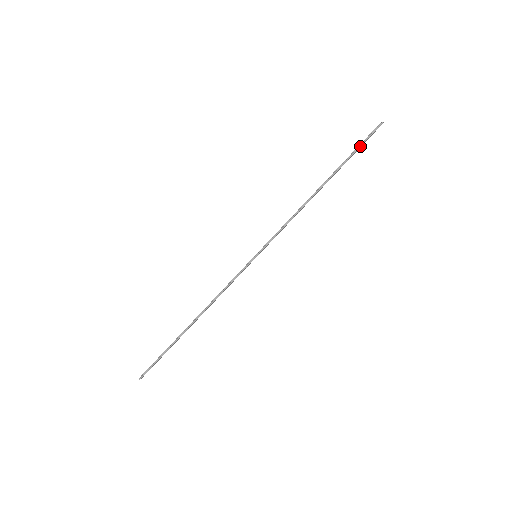
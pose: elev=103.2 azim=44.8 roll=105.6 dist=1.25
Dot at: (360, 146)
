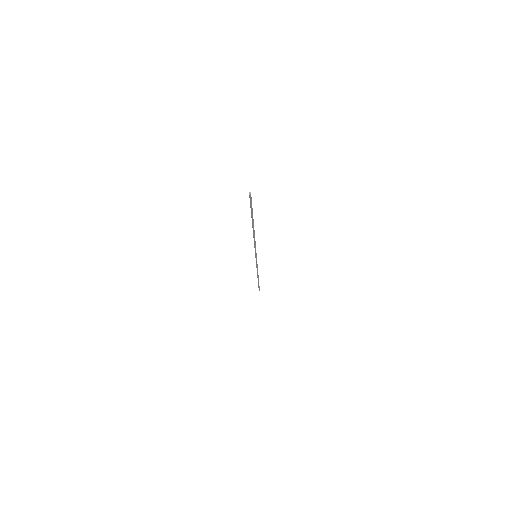
Dot at: (252, 209)
